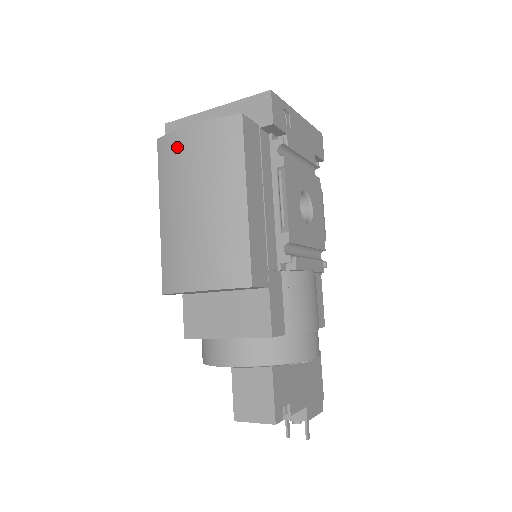
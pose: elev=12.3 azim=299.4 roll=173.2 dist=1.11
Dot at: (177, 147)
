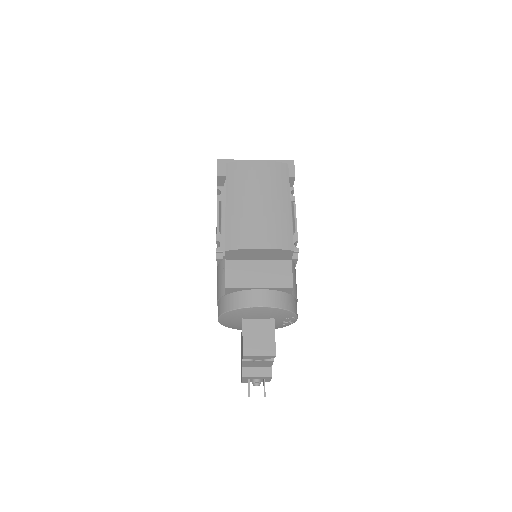
Dot at: (245, 169)
